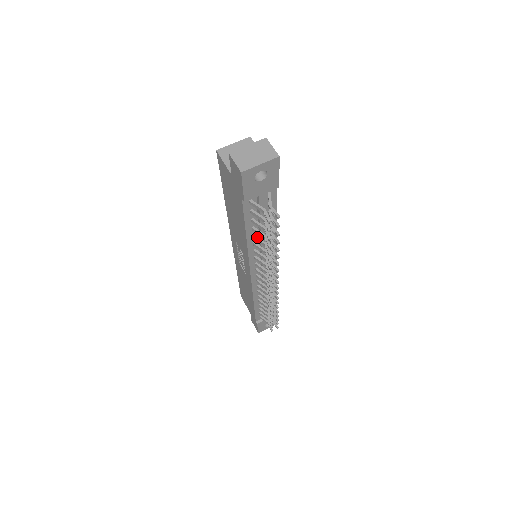
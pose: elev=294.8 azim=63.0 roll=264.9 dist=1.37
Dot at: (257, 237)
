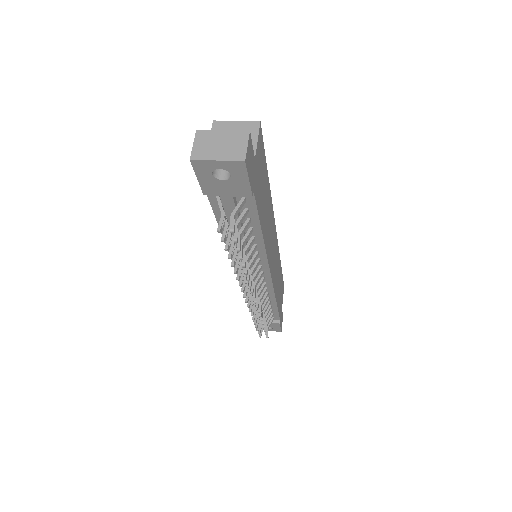
Dot at: occluded
